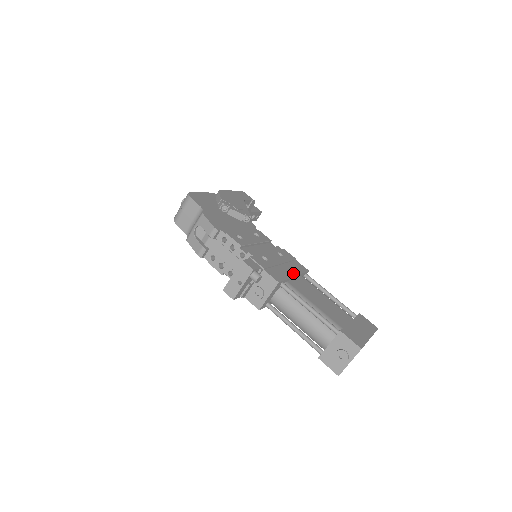
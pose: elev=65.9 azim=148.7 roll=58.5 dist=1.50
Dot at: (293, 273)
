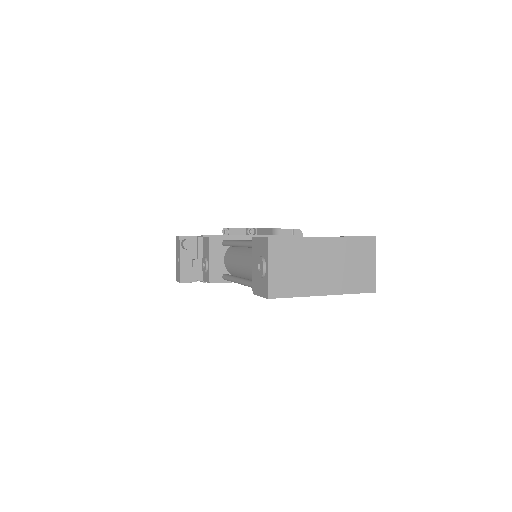
Dot at: occluded
